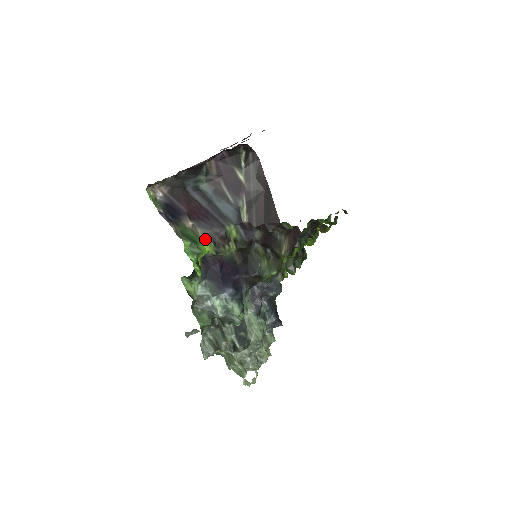
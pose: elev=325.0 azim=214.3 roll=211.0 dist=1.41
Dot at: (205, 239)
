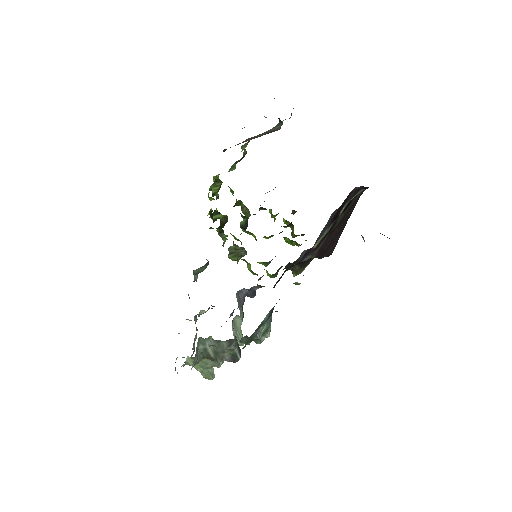
Dot at: occluded
